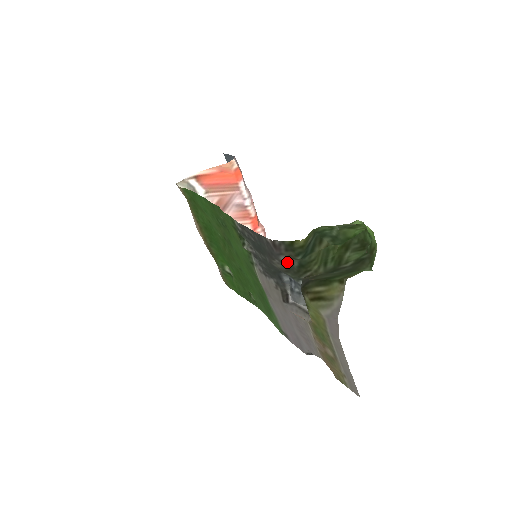
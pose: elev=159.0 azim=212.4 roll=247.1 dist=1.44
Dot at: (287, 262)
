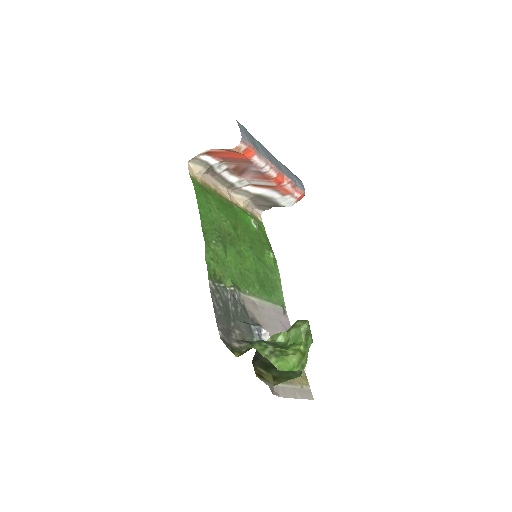
Dot at: (240, 342)
